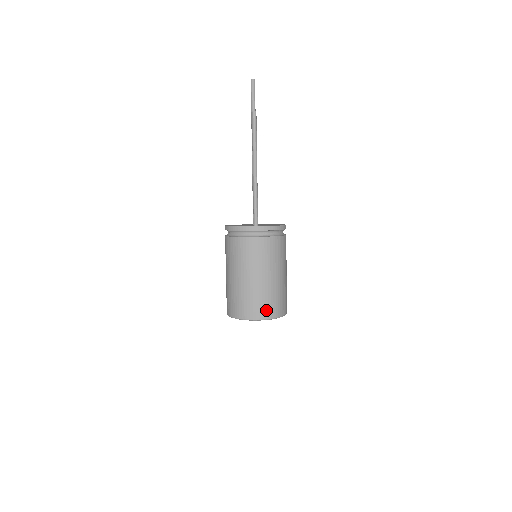
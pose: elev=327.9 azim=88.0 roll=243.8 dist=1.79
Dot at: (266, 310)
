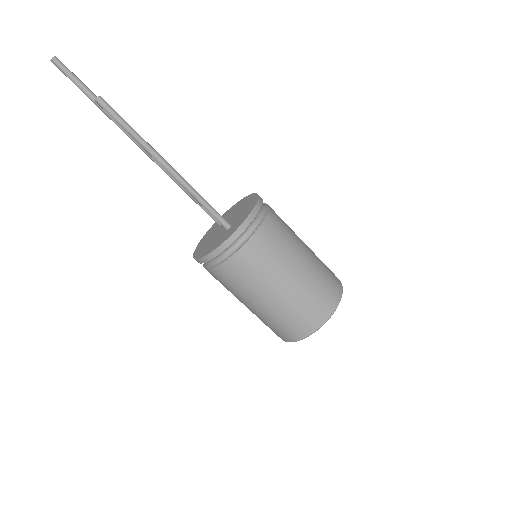
Dot at: (325, 304)
